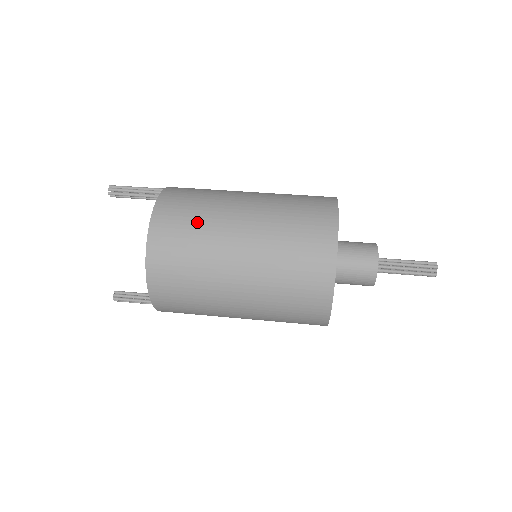
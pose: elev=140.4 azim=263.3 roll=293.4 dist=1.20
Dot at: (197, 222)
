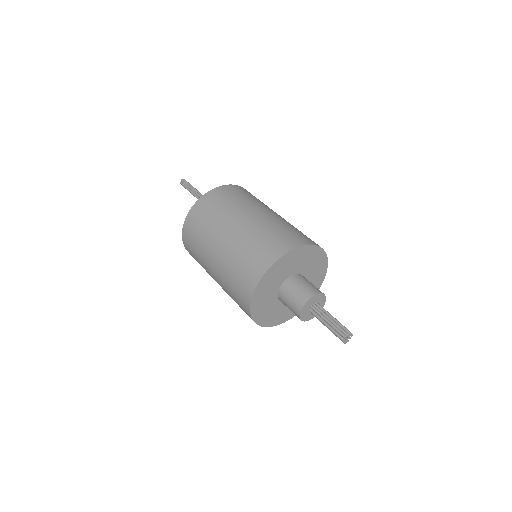
Dot at: (198, 246)
